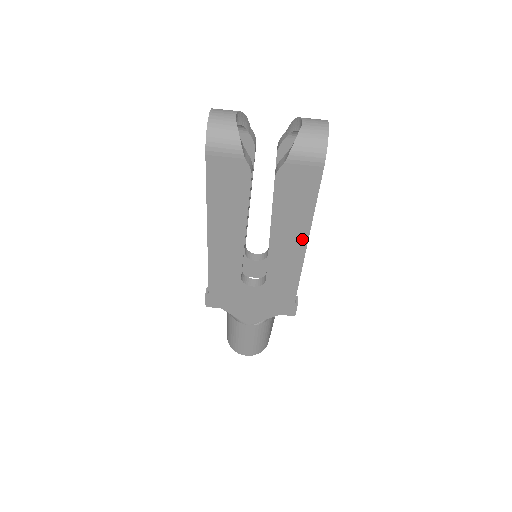
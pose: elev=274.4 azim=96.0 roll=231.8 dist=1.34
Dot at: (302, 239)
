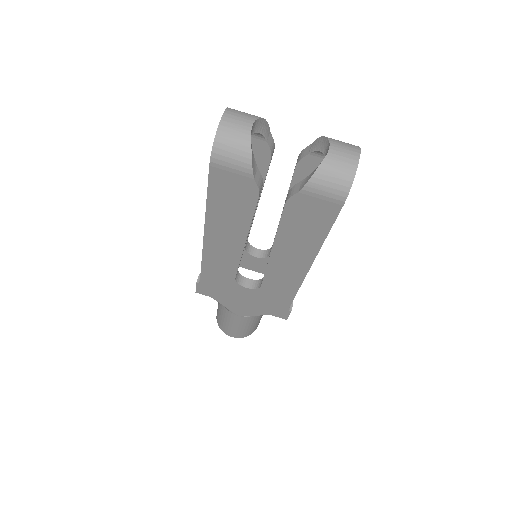
Dot at: (306, 262)
